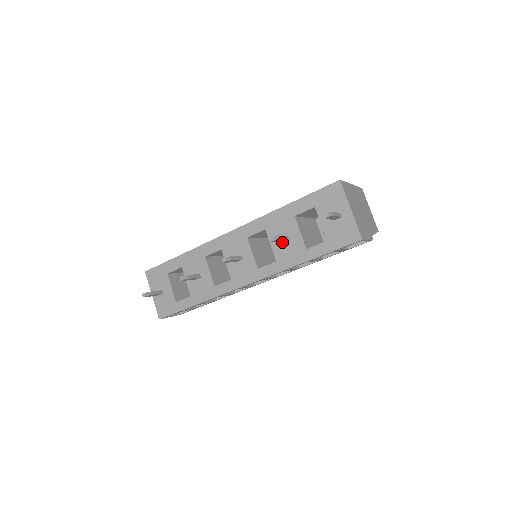
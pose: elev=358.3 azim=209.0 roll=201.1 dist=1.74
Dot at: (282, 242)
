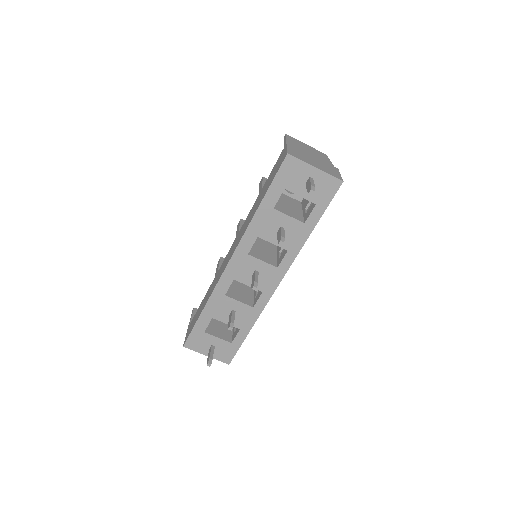
Dot at: occluded
